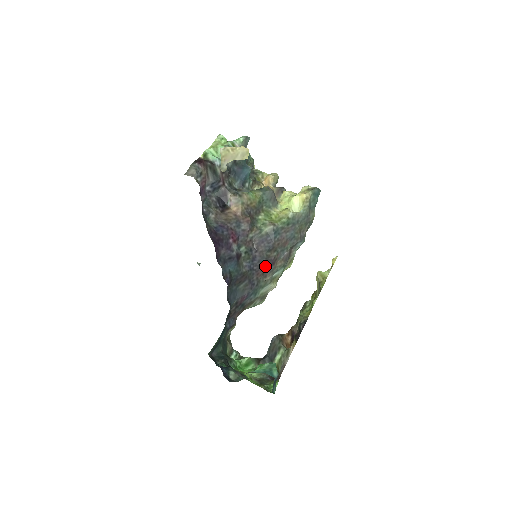
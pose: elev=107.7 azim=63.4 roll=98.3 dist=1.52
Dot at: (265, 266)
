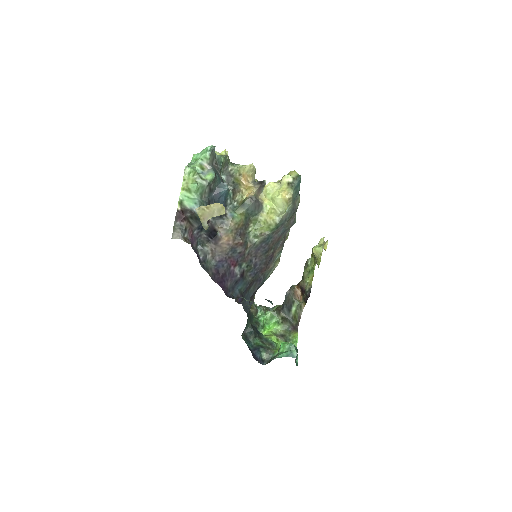
Dot at: (266, 264)
